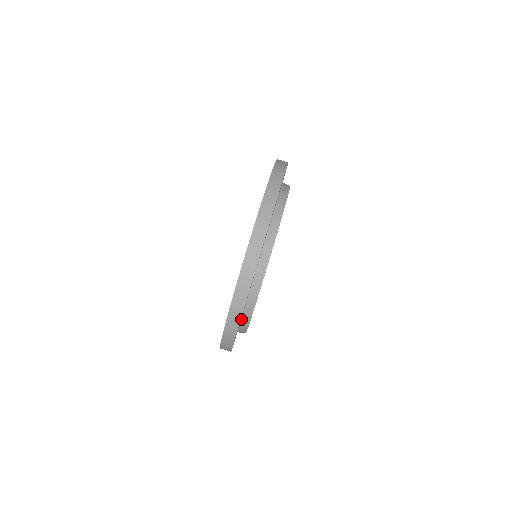
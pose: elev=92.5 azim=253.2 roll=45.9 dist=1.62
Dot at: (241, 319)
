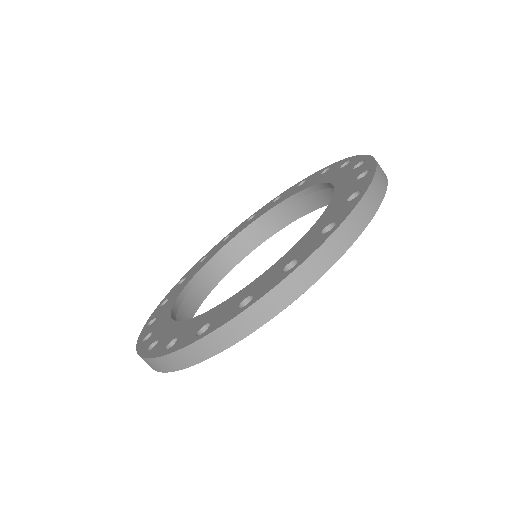
Dot at: occluded
